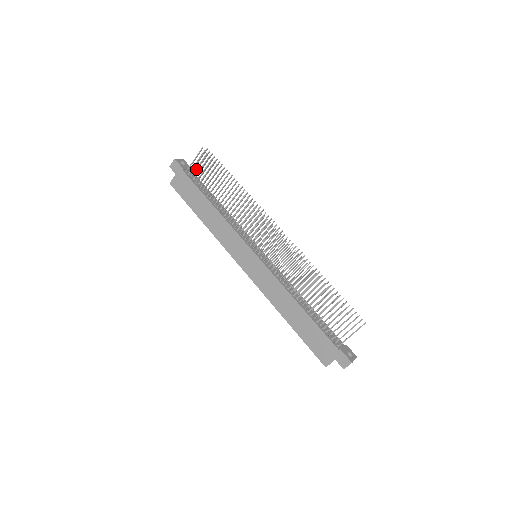
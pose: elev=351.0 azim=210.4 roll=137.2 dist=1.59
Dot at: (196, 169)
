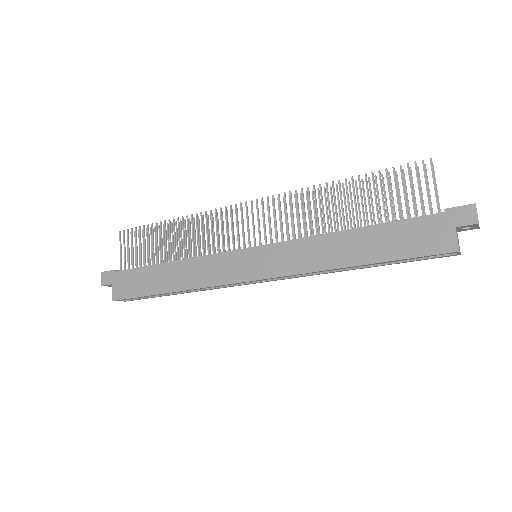
Dot at: (128, 256)
